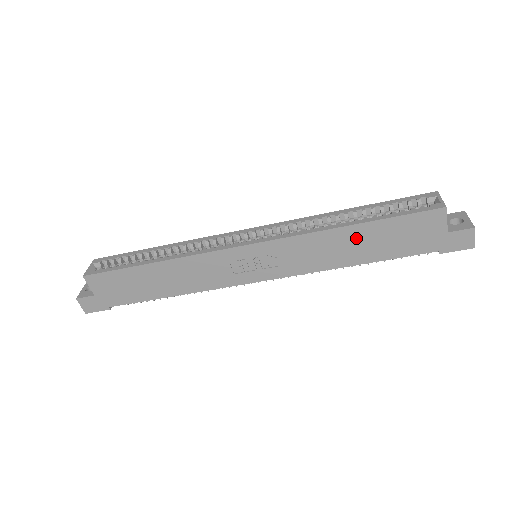
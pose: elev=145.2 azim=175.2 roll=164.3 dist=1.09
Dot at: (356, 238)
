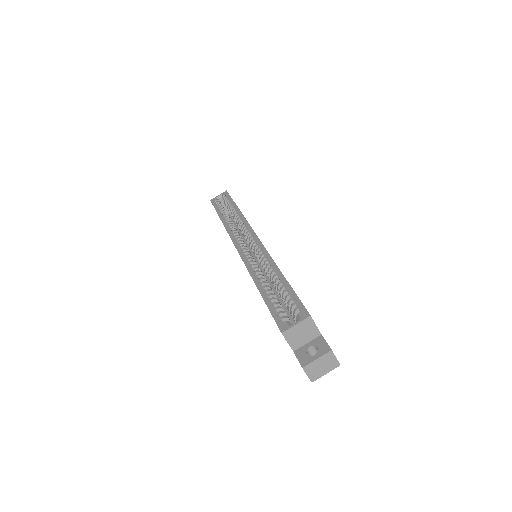
Dot at: occluded
